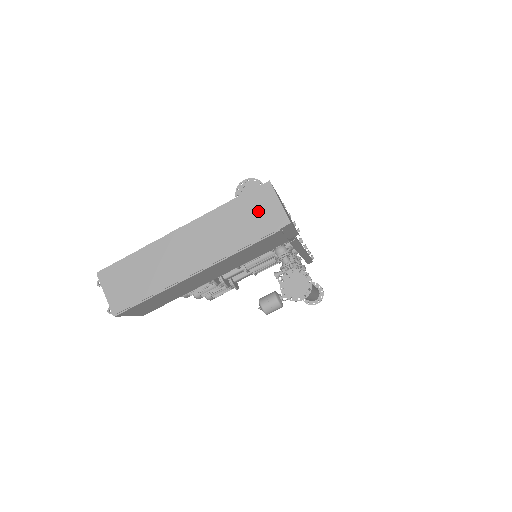
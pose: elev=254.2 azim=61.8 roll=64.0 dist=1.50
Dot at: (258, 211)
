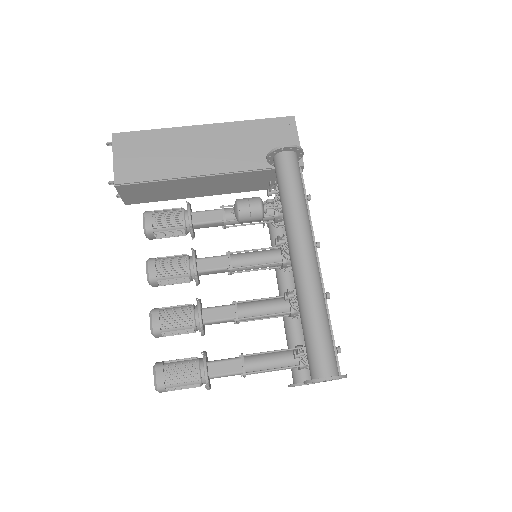
Dot at: occluded
